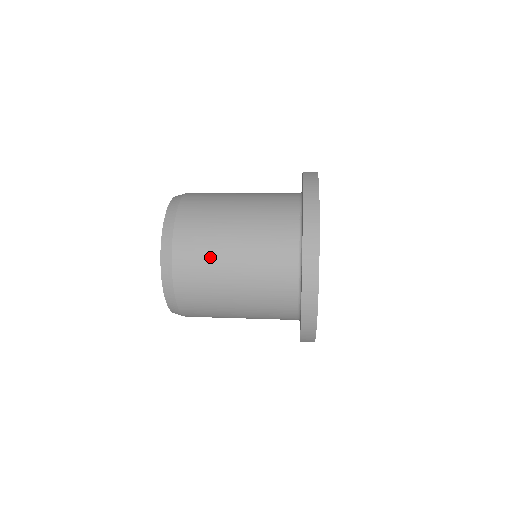
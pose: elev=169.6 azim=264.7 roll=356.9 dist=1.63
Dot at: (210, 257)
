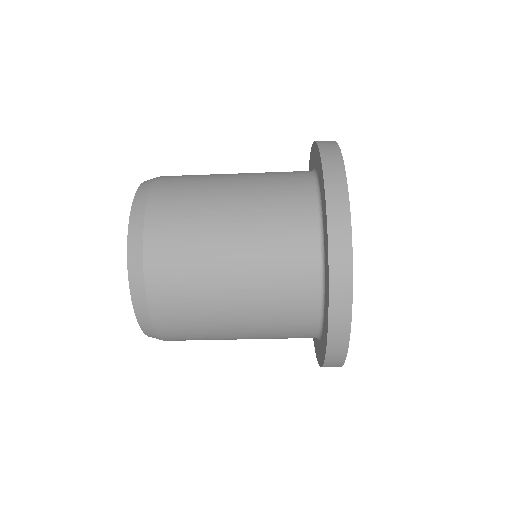
Dot at: (197, 213)
